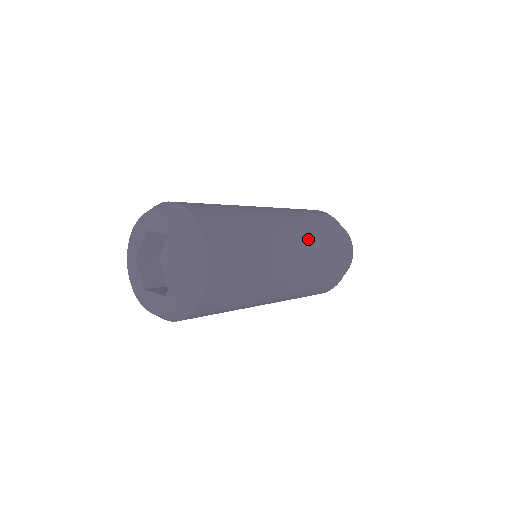
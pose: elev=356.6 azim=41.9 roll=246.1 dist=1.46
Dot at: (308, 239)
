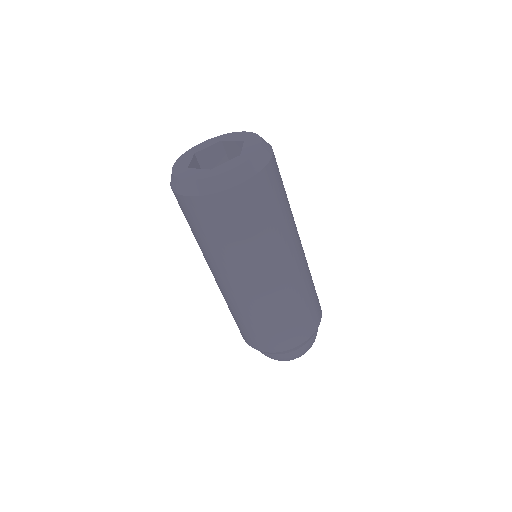
Dot at: occluded
